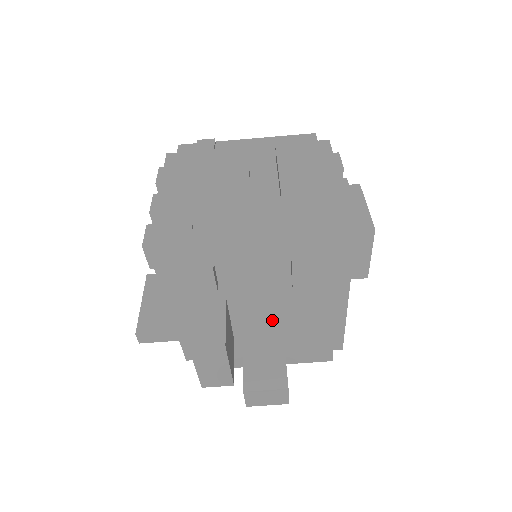
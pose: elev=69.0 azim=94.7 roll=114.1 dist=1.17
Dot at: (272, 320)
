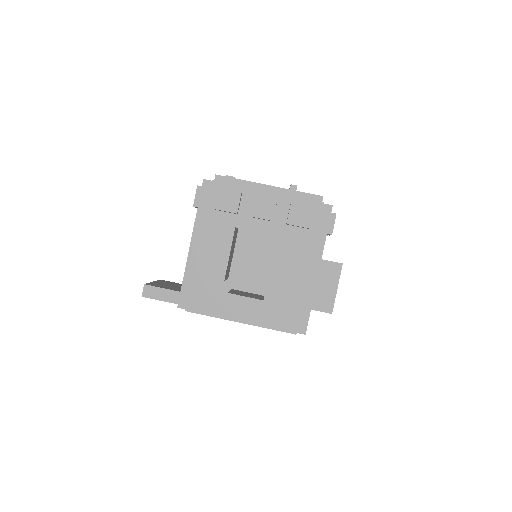
Dot at: (262, 264)
